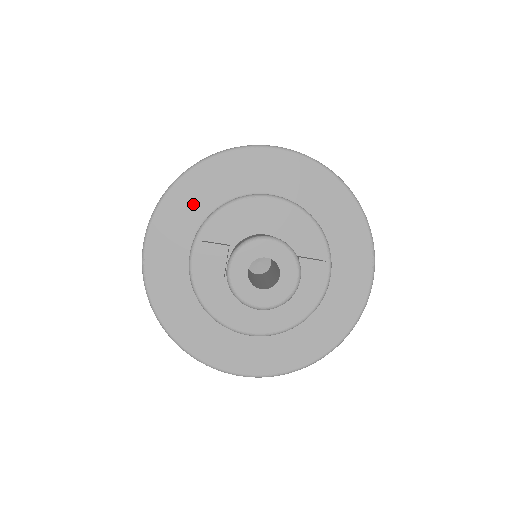
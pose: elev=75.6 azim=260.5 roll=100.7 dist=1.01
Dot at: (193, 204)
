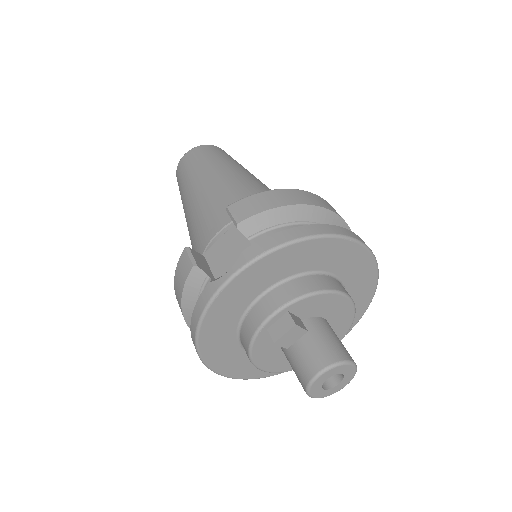
Dot at: (289, 264)
